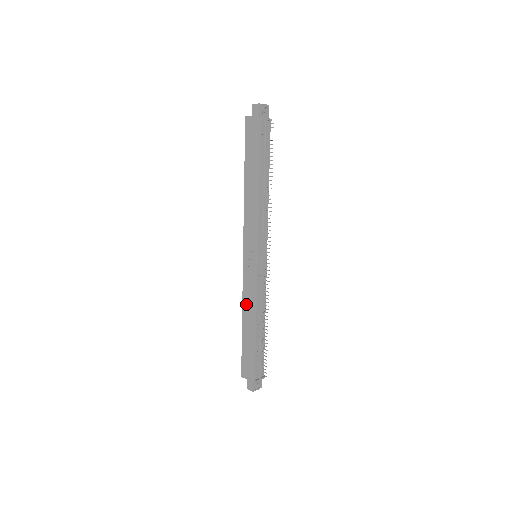
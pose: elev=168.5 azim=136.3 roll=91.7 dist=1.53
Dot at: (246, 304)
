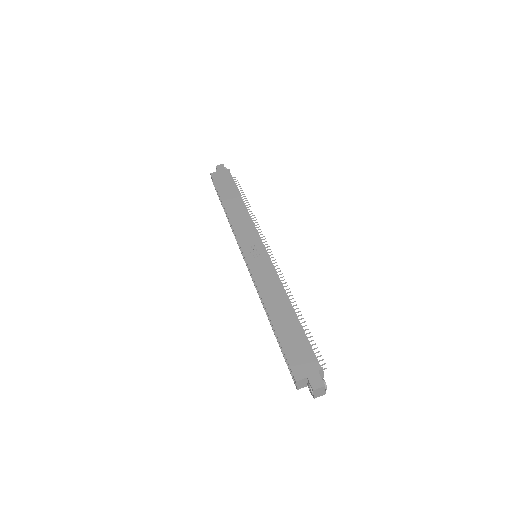
Dot at: (266, 293)
